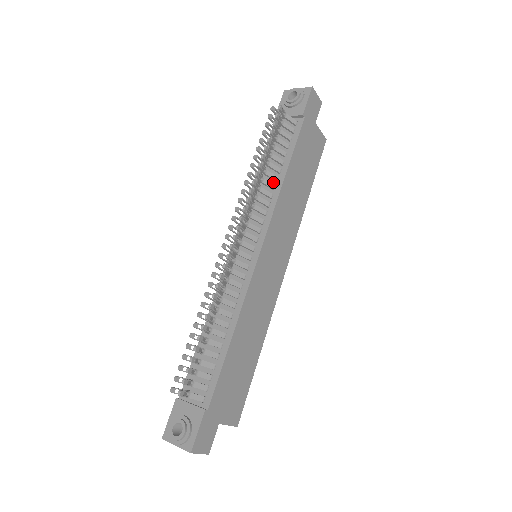
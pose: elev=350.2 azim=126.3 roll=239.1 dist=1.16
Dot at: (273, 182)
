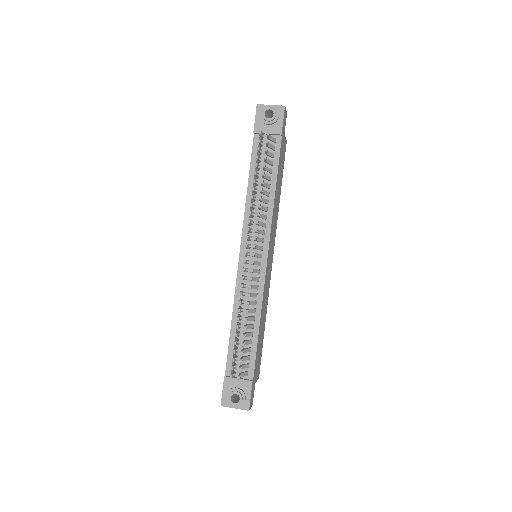
Dot at: (265, 196)
